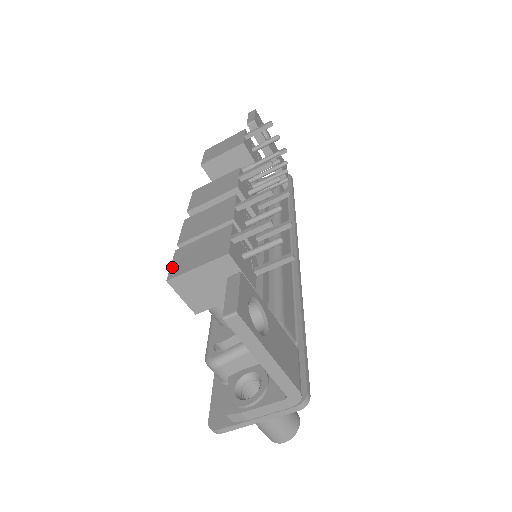
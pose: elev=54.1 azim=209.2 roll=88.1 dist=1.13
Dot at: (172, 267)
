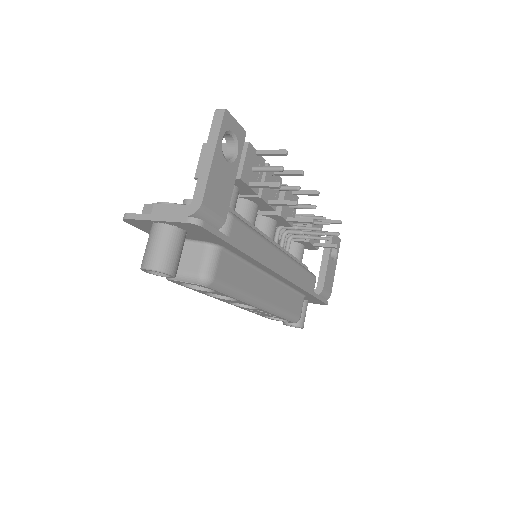
Dot at: occluded
